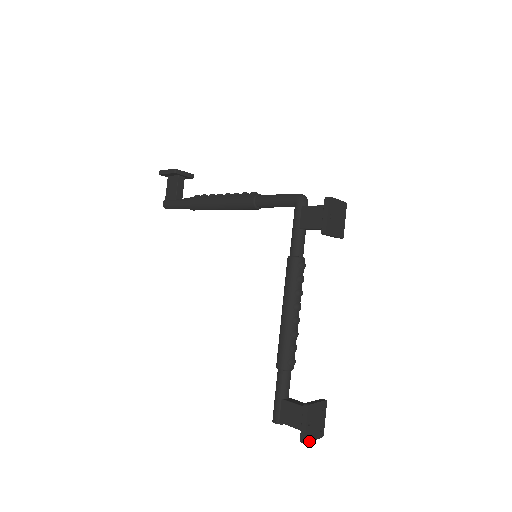
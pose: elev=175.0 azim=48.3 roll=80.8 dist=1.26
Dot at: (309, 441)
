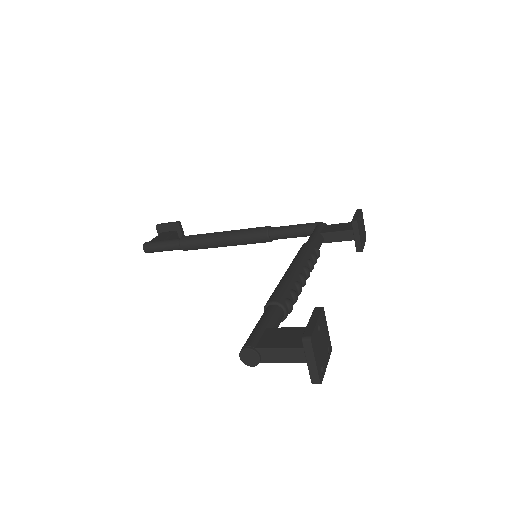
Dot at: (313, 349)
